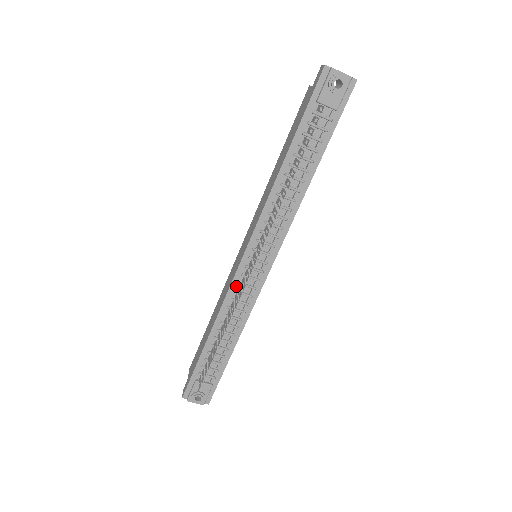
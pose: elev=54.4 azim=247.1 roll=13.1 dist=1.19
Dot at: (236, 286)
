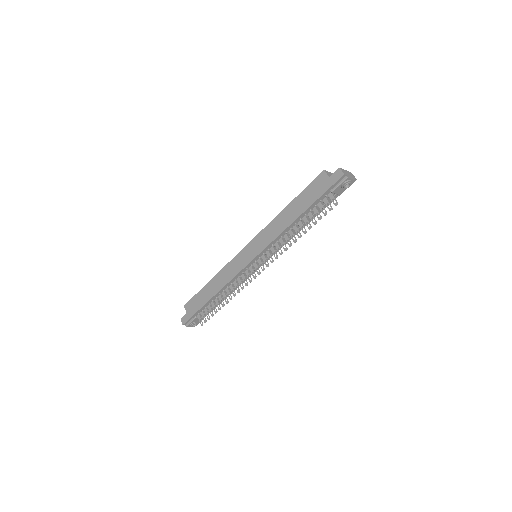
Dot at: (240, 274)
